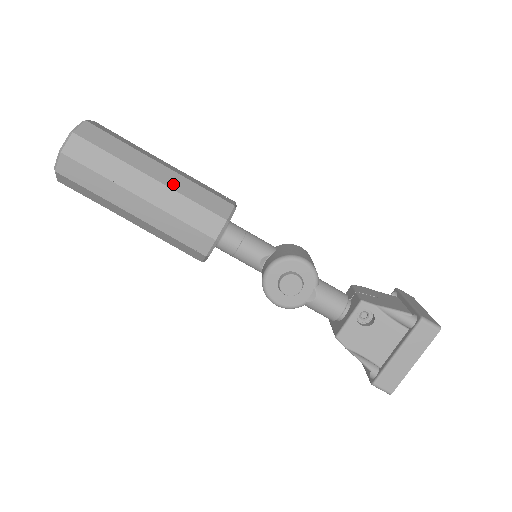
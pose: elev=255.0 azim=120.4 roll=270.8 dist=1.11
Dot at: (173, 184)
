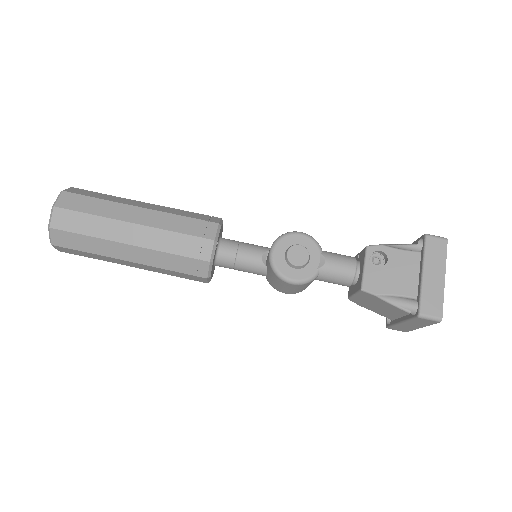
Dot at: (161, 210)
